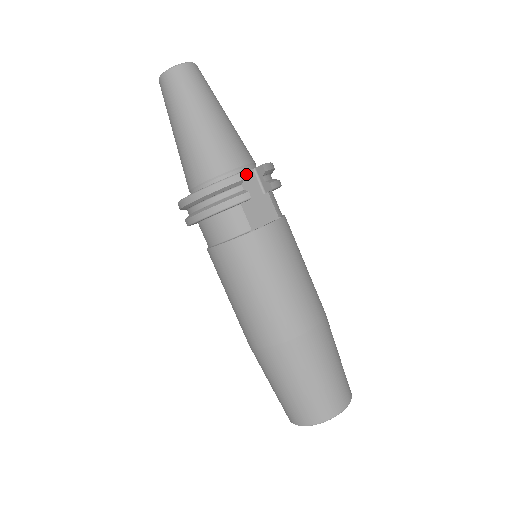
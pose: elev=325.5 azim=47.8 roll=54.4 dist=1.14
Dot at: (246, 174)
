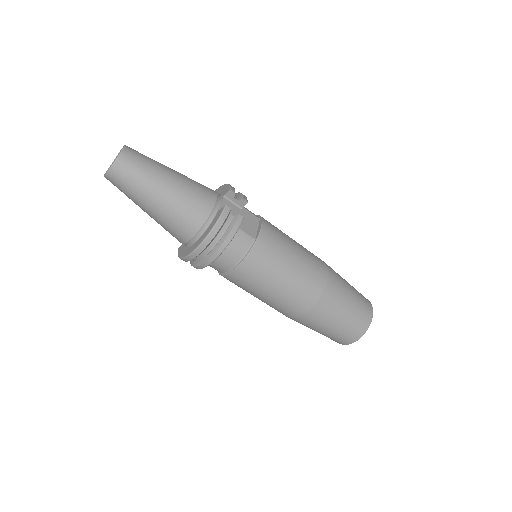
Dot at: (223, 204)
